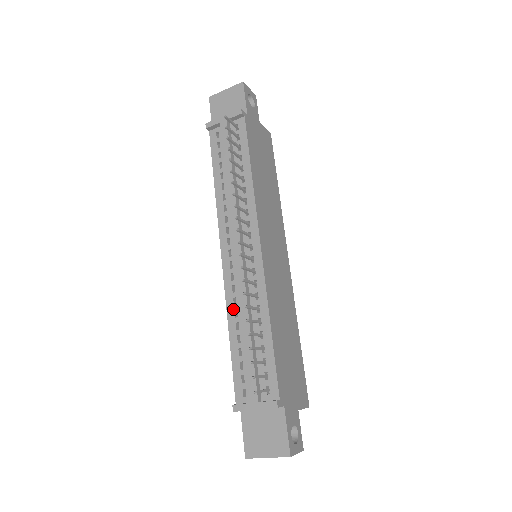
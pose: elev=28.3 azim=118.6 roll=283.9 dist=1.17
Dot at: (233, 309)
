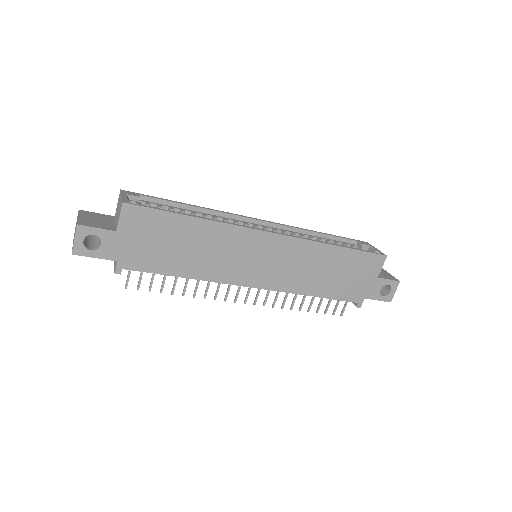
Dot at: occluded
